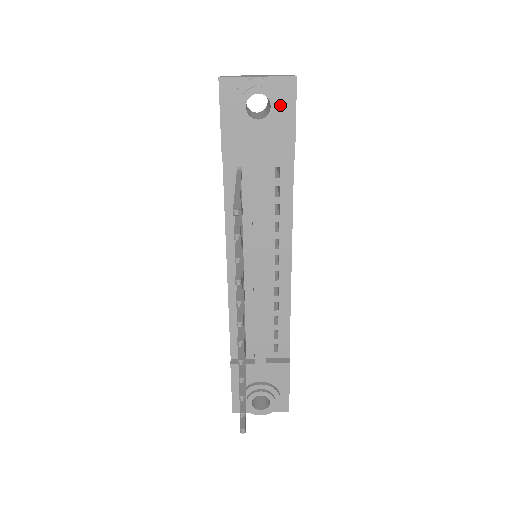
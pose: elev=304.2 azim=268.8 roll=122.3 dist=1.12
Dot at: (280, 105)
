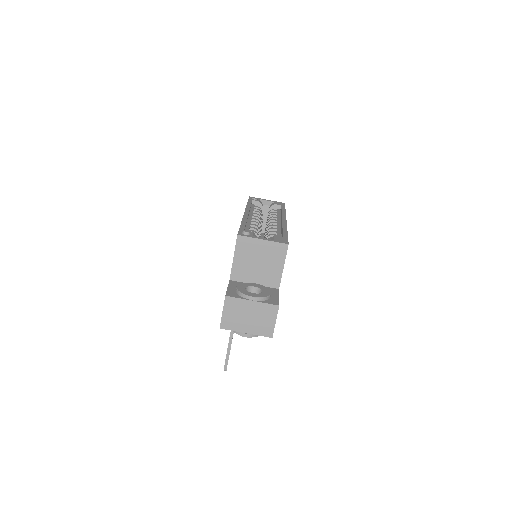
Dot at: occluded
